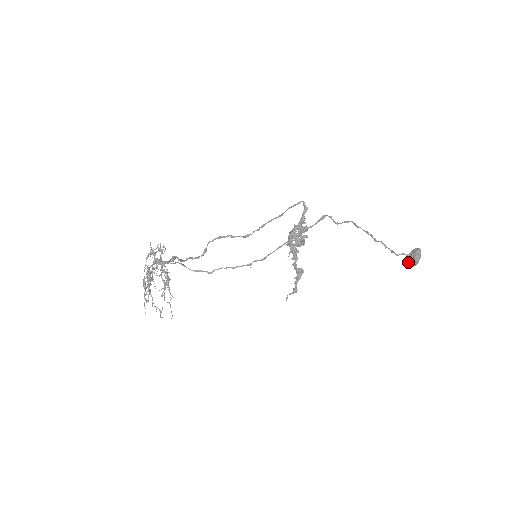
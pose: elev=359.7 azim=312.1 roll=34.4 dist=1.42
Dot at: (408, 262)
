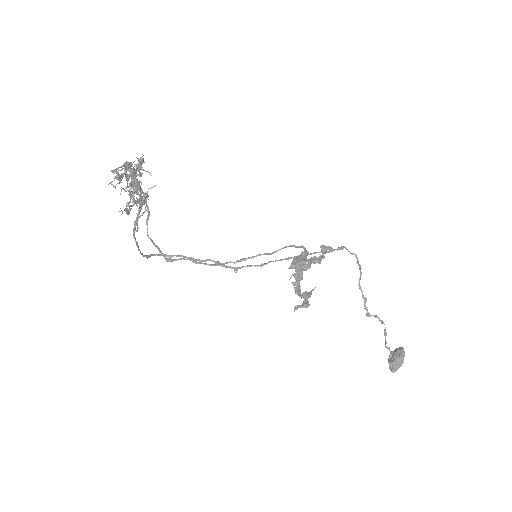
Dot at: (392, 360)
